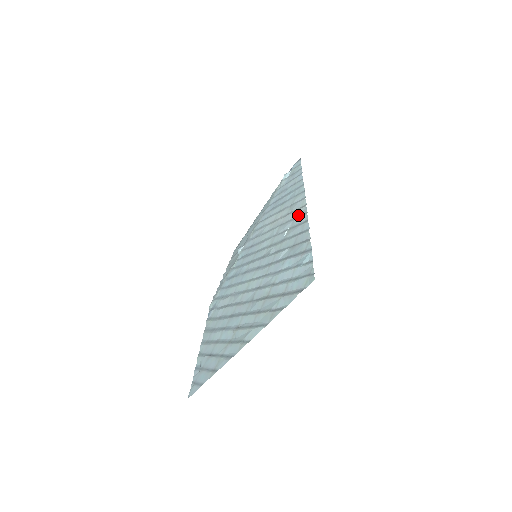
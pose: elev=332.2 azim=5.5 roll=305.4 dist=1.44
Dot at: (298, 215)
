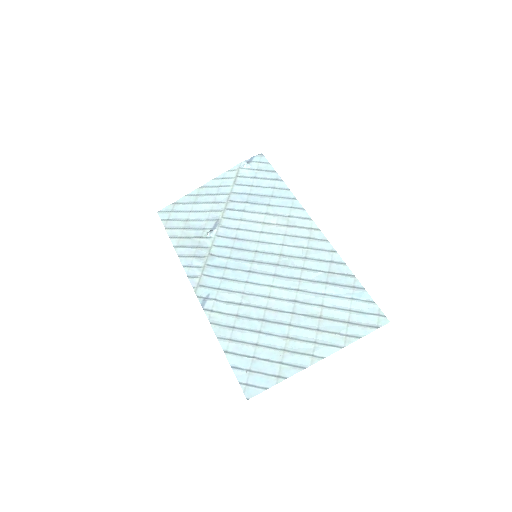
Dot at: (312, 236)
